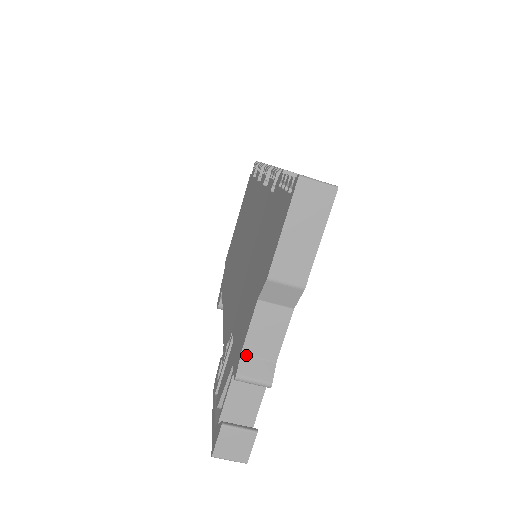
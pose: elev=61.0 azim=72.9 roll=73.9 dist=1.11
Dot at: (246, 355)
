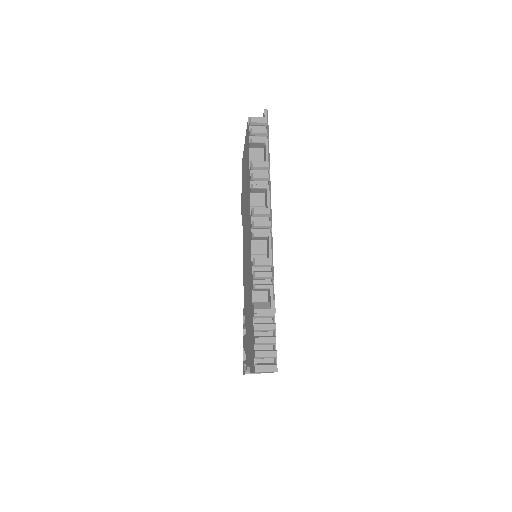
Dot at: occluded
